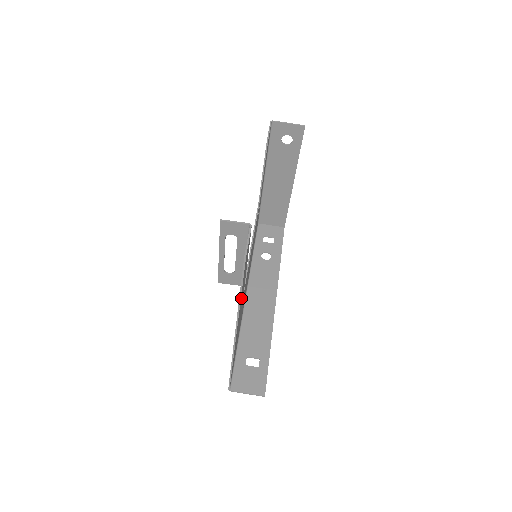
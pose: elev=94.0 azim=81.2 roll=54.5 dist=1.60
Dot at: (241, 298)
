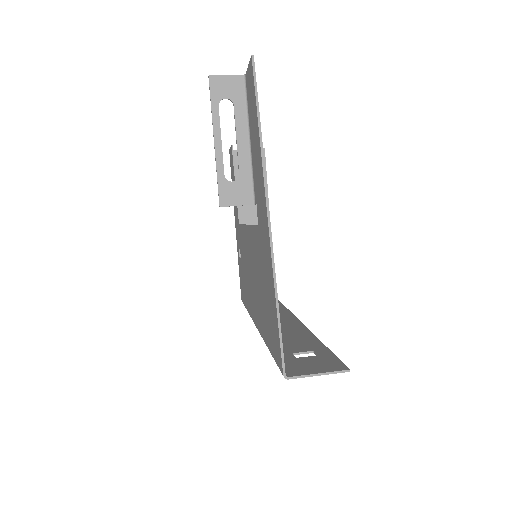
Dot at: occluded
